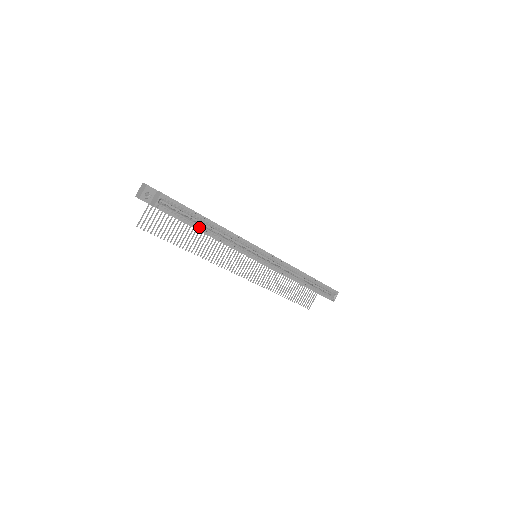
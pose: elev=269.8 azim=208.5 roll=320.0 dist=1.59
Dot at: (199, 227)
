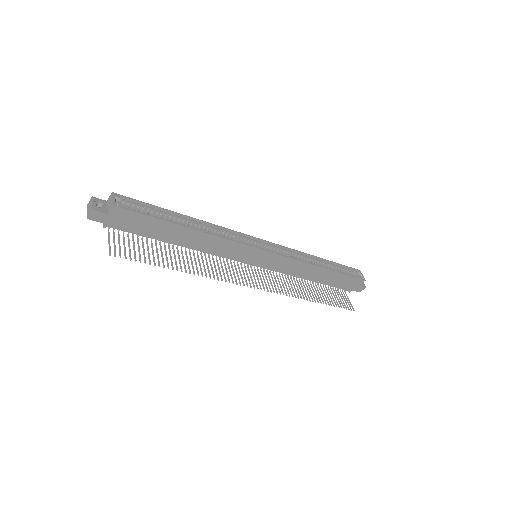
Dot at: (176, 223)
